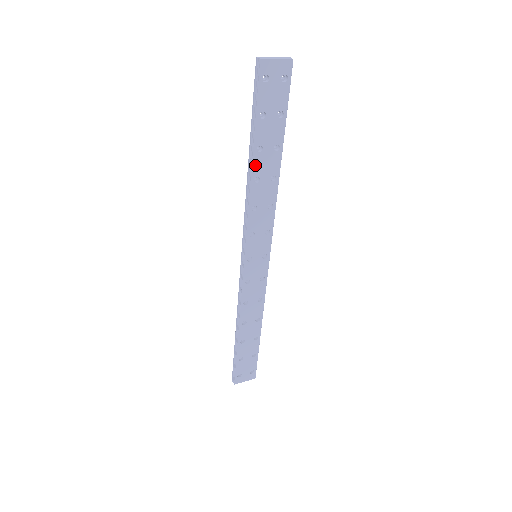
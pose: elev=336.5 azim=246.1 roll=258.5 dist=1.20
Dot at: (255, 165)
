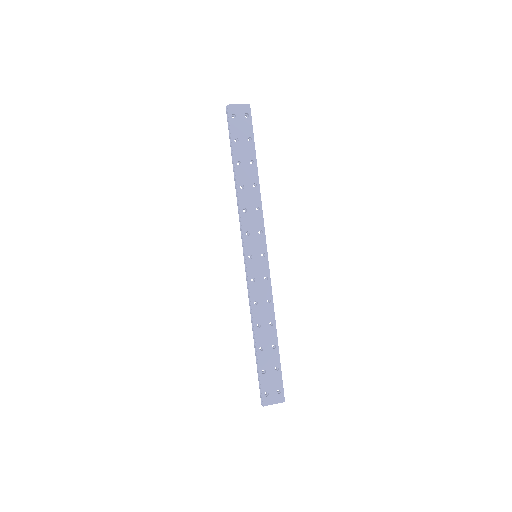
Dot at: (238, 176)
